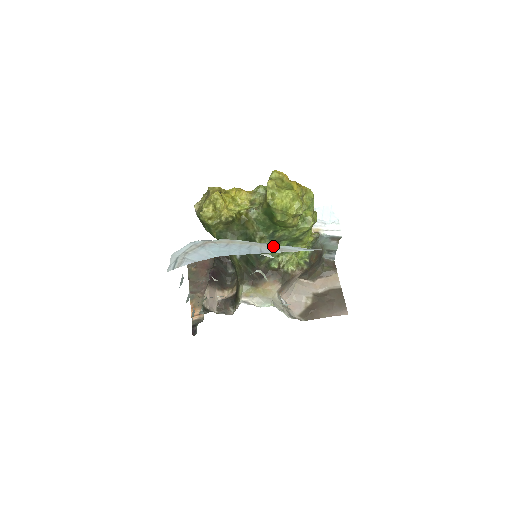
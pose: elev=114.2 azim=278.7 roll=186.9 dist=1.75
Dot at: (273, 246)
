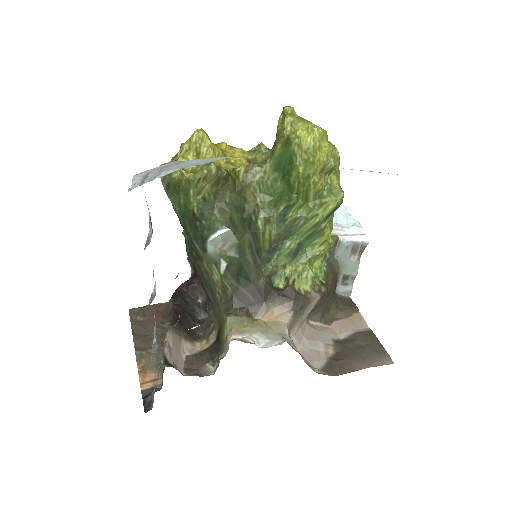
Dot at: occluded
